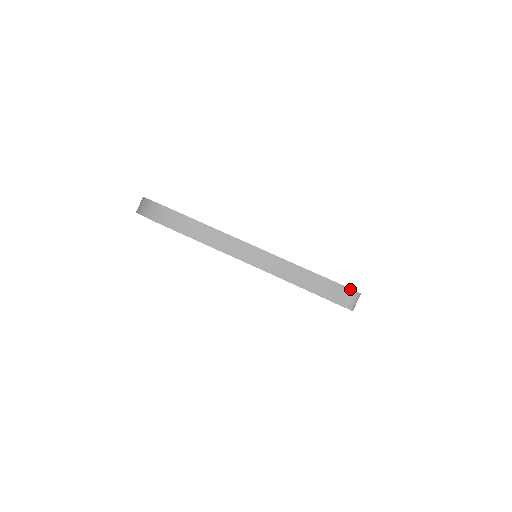
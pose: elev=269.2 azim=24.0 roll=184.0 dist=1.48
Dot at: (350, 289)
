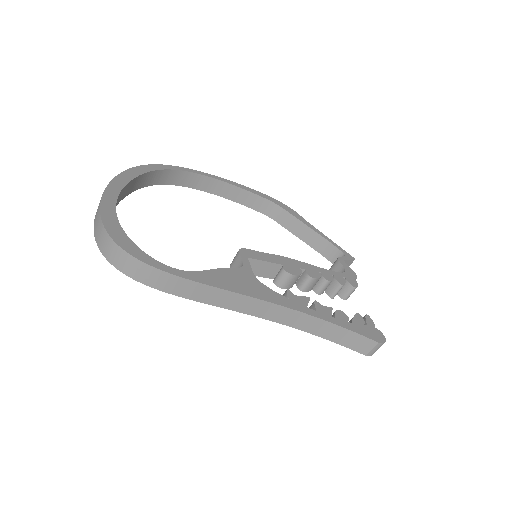
Dot at: (377, 343)
